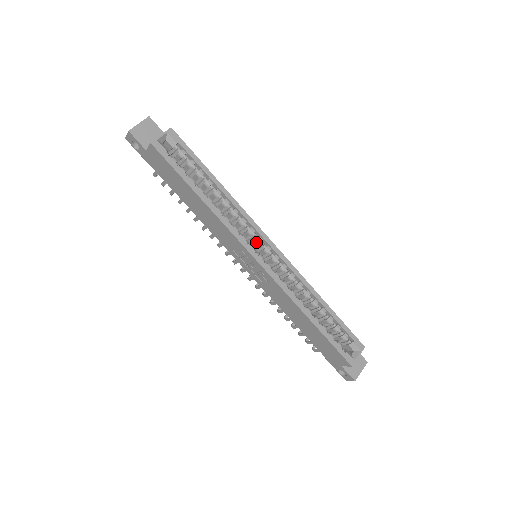
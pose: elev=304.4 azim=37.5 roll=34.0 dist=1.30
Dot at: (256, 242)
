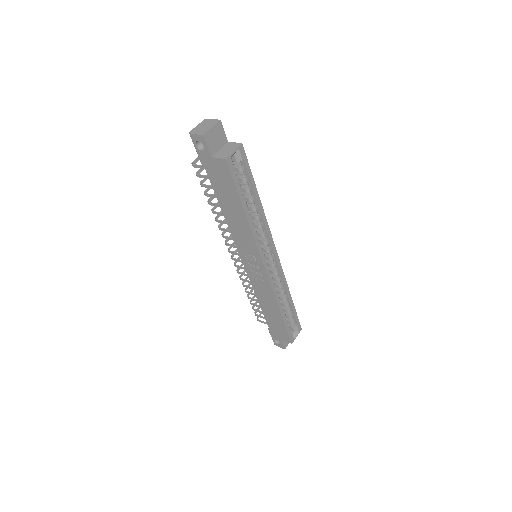
Dot at: (266, 251)
